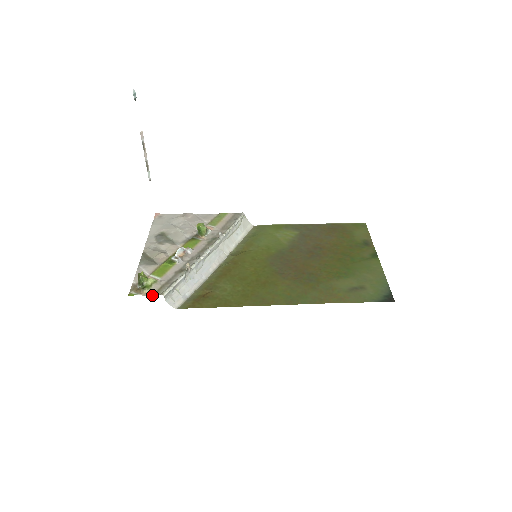
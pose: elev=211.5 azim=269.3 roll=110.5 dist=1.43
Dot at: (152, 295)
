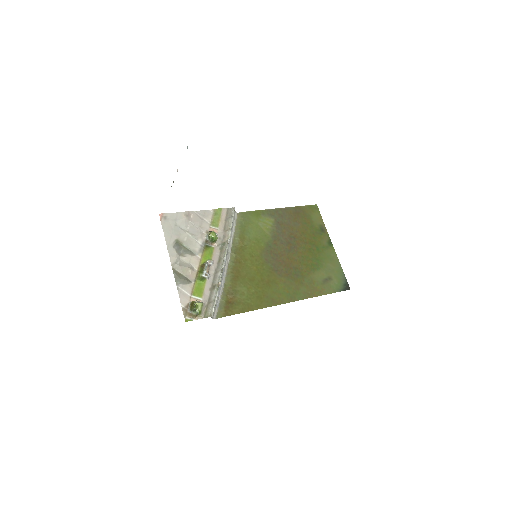
Dot at: occluded
